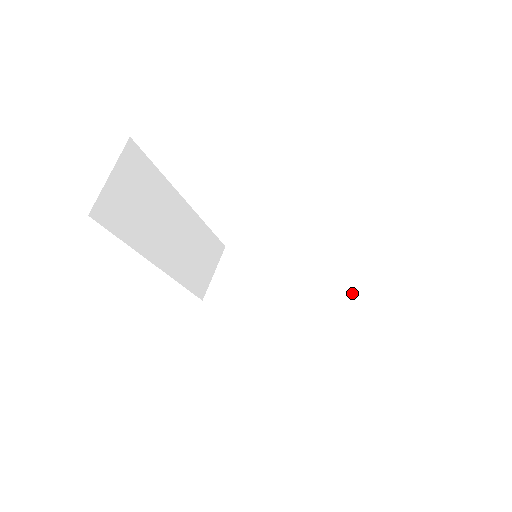
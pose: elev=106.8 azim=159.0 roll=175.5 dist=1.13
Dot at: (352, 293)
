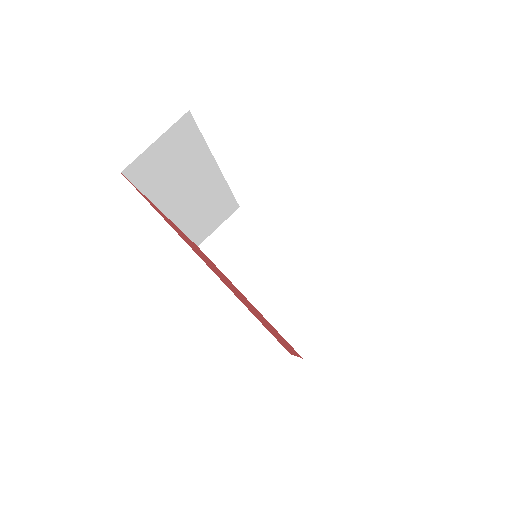
Dot at: (325, 310)
